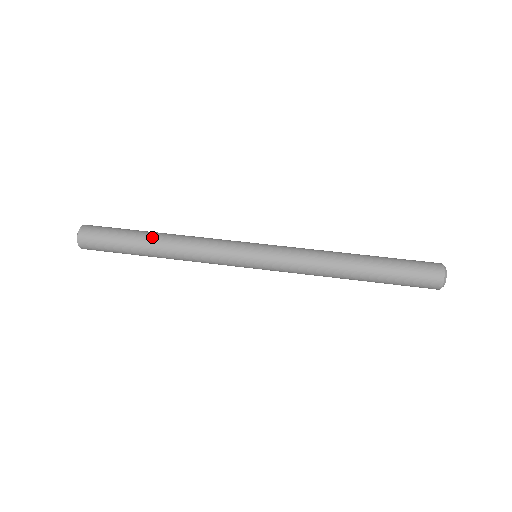
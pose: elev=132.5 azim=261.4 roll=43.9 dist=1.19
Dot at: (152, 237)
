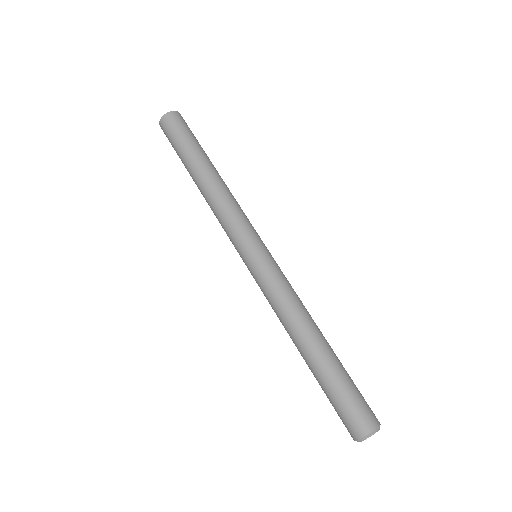
Dot at: (199, 168)
